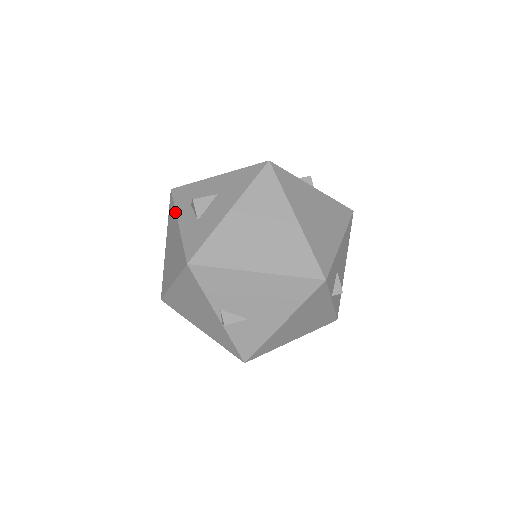
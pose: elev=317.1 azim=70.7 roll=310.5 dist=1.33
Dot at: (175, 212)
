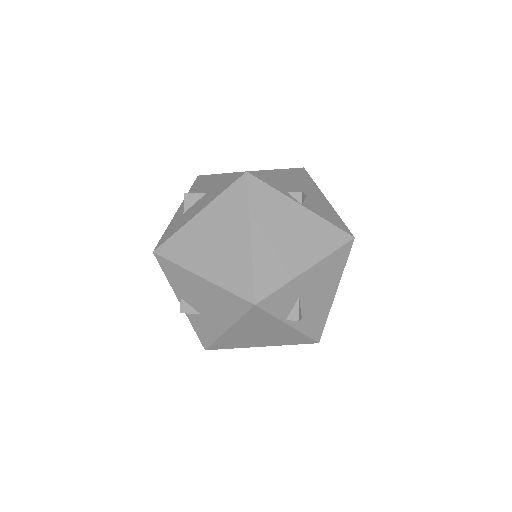
Dot at: occluded
